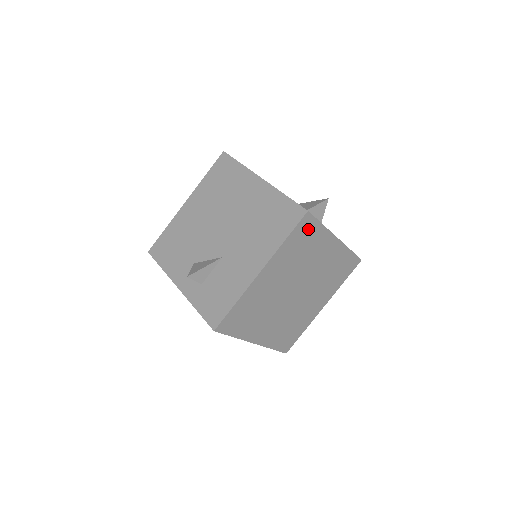
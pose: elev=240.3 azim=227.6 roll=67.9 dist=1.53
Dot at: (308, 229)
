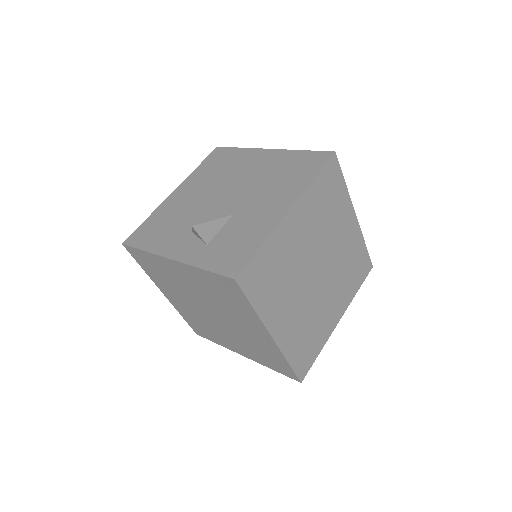
Dot at: (334, 179)
